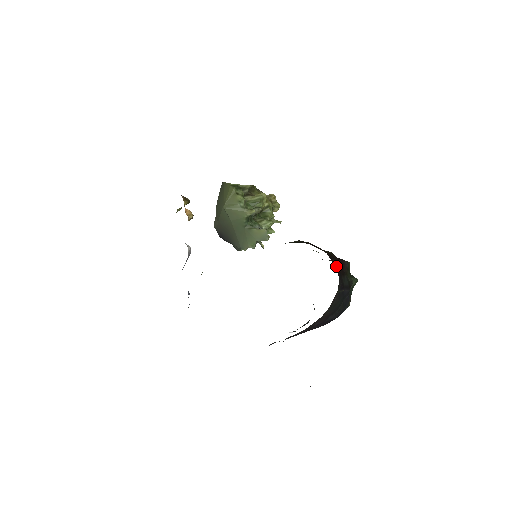
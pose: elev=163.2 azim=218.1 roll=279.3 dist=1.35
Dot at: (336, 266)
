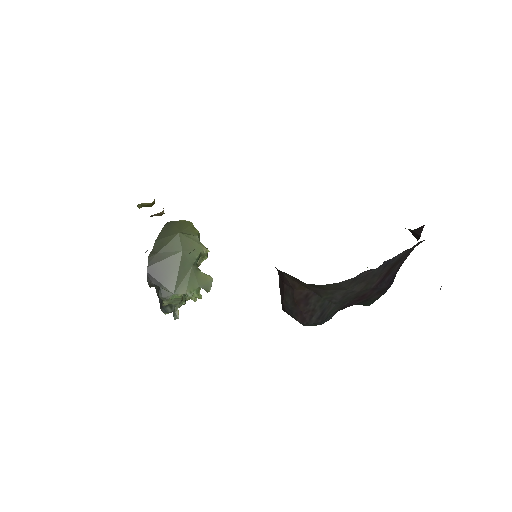
Dot at: occluded
